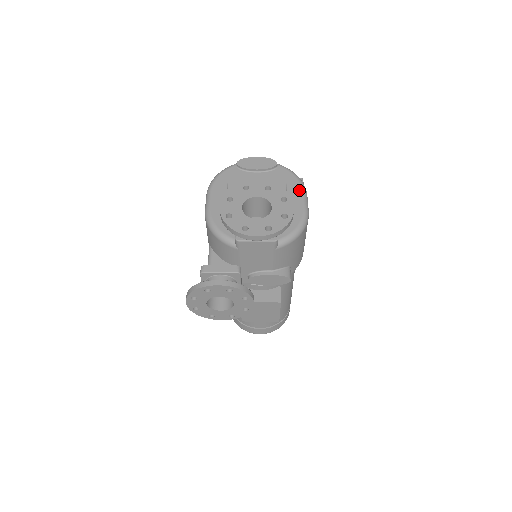
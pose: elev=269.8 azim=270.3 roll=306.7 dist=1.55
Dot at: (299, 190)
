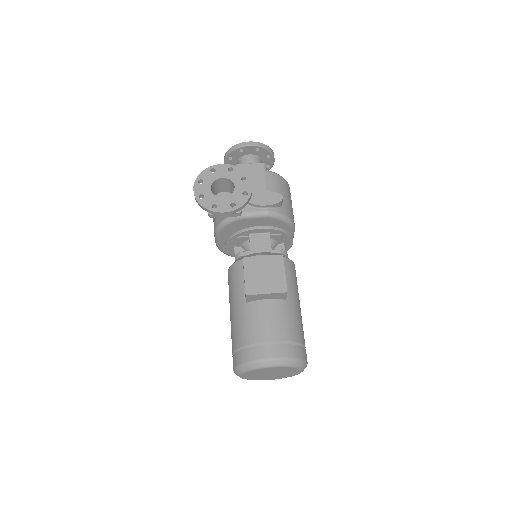
Dot at: occluded
